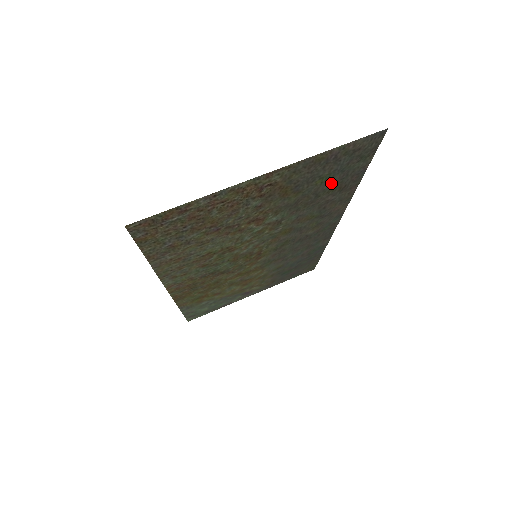
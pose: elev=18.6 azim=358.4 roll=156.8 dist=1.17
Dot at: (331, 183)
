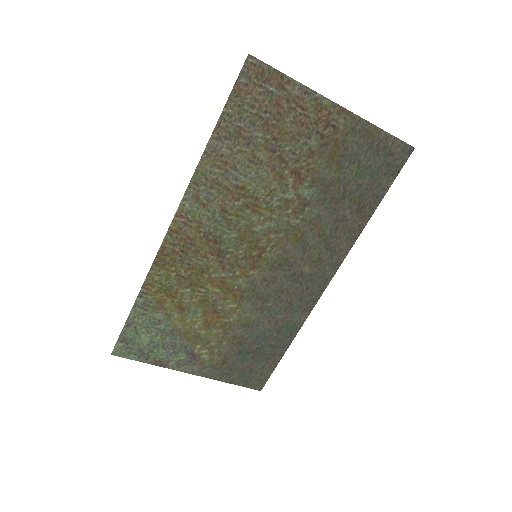
Dot at: (359, 186)
